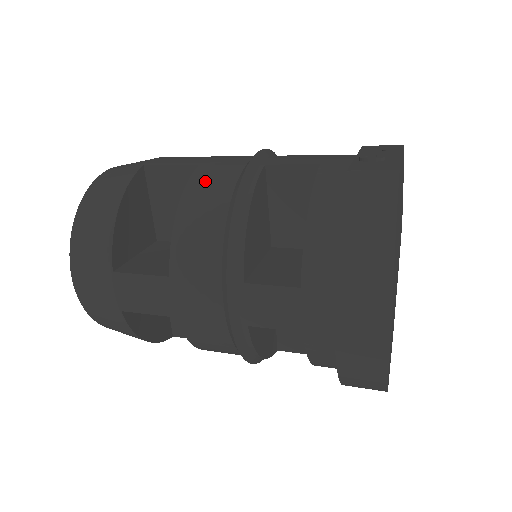
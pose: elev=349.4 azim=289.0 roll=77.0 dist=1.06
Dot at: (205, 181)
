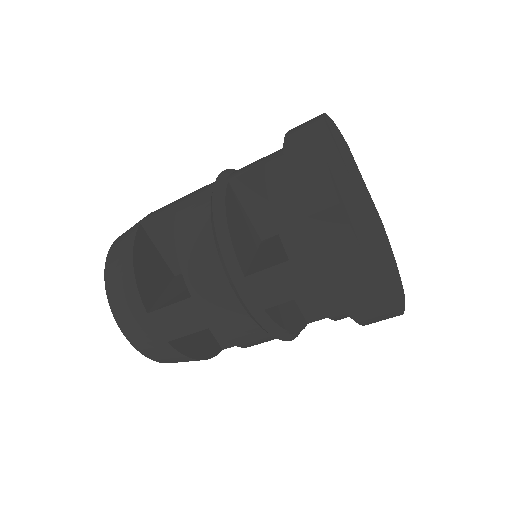
Dot at: occluded
